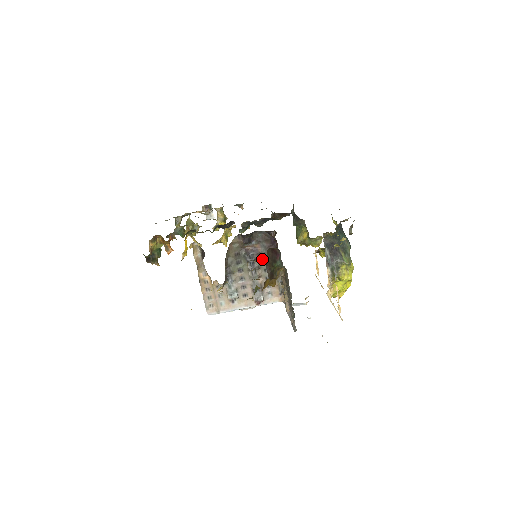
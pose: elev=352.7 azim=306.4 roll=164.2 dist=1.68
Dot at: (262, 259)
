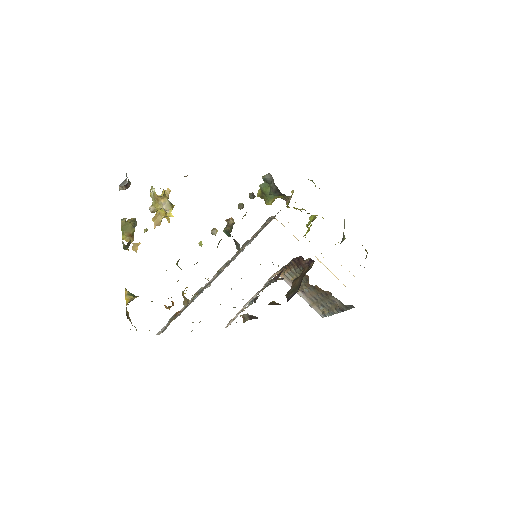
Dot at: occluded
